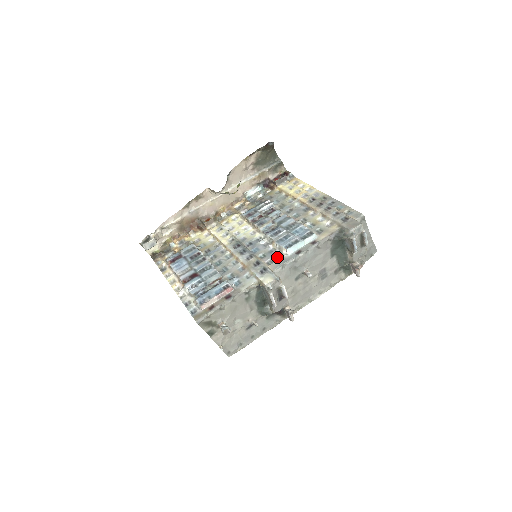
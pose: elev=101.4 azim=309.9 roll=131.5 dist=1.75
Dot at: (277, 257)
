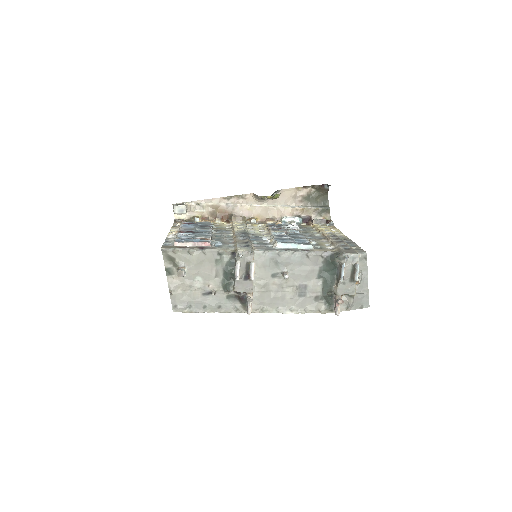
Dot at: (266, 246)
